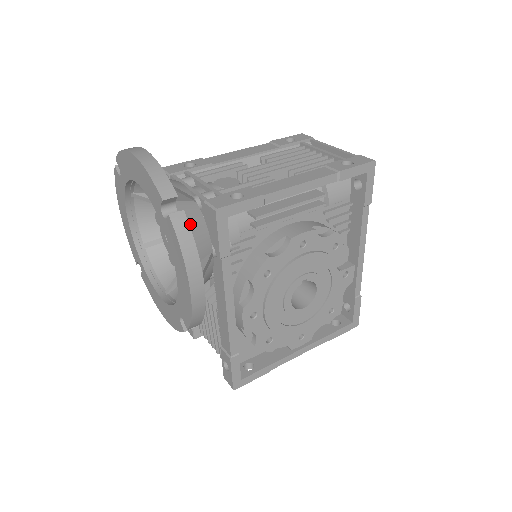
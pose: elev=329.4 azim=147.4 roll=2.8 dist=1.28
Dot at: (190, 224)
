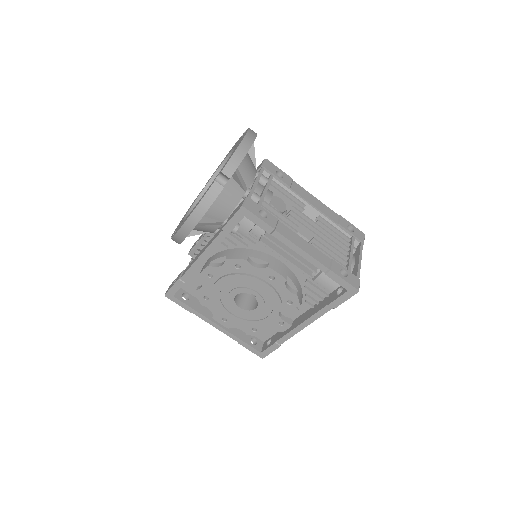
Dot at: (226, 197)
